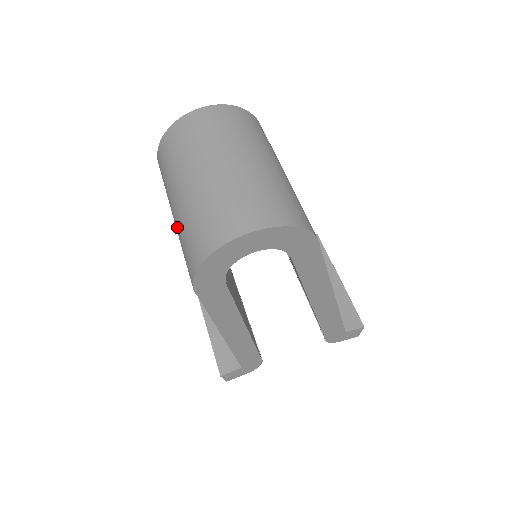
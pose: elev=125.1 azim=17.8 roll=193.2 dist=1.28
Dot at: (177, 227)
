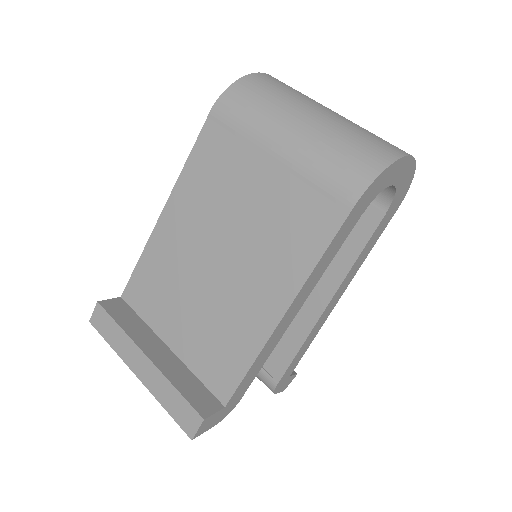
Dot at: (305, 149)
